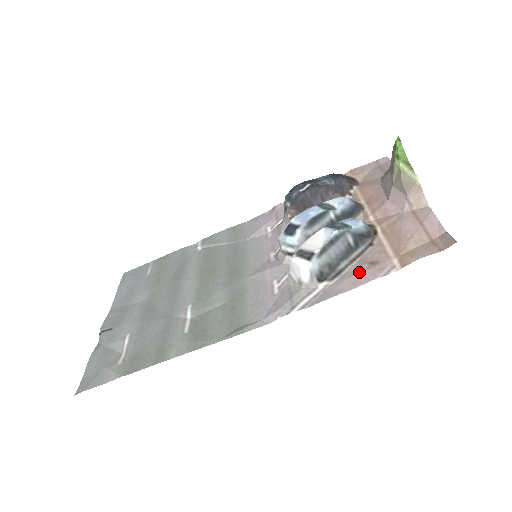
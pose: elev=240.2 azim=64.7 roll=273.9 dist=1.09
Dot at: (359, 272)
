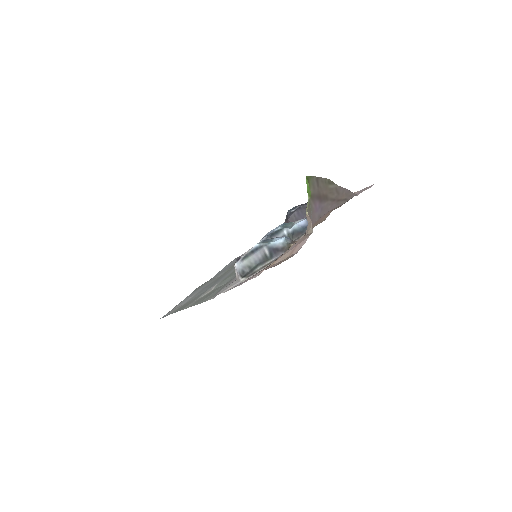
Dot at: (255, 274)
